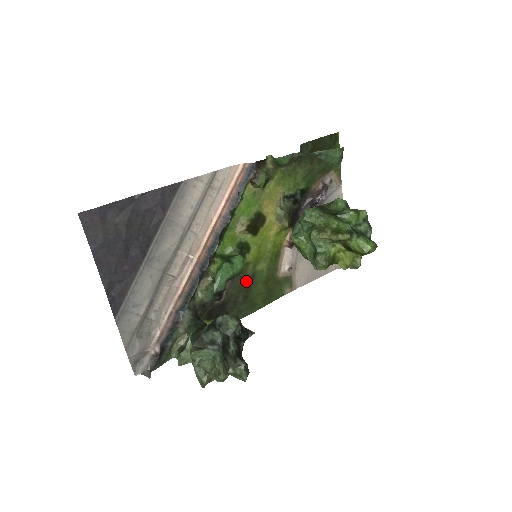
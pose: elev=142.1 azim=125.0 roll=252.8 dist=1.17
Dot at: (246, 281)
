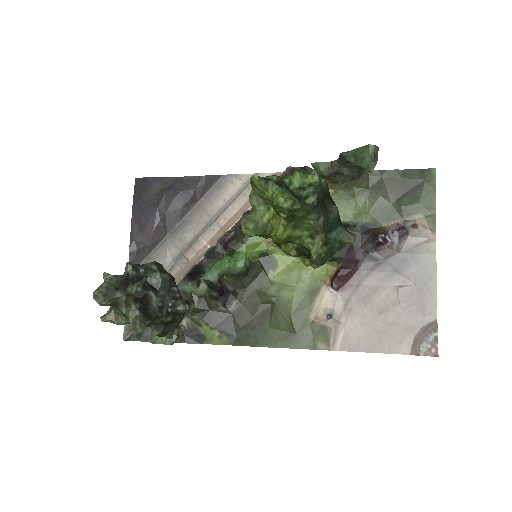
Dot at: (265, 303)
